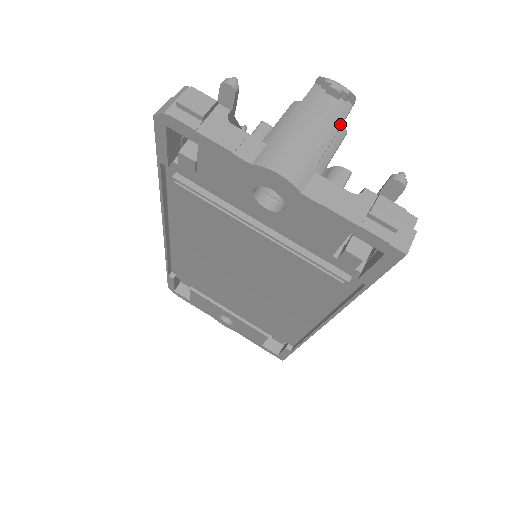
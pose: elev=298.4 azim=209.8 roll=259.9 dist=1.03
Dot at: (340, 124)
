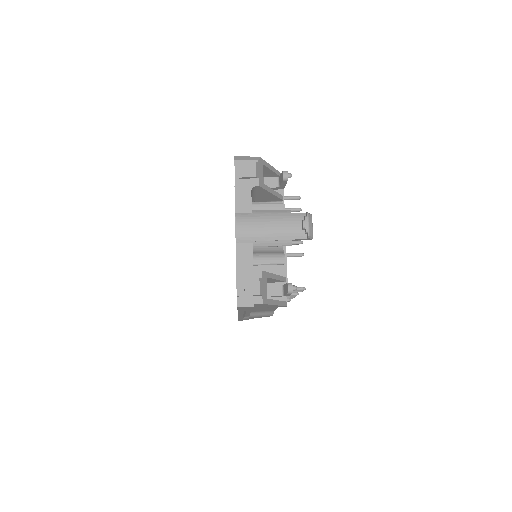
Dot at: (290, 239)
